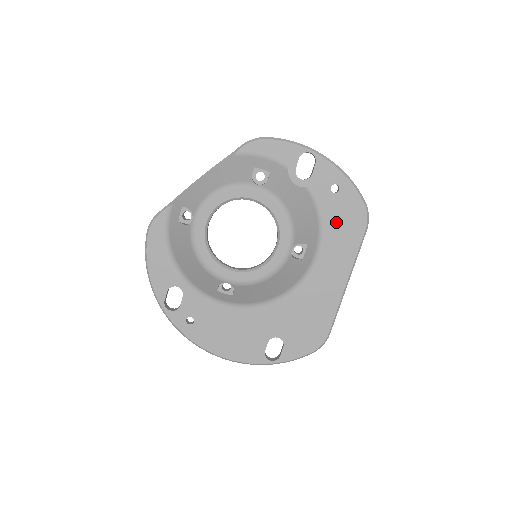
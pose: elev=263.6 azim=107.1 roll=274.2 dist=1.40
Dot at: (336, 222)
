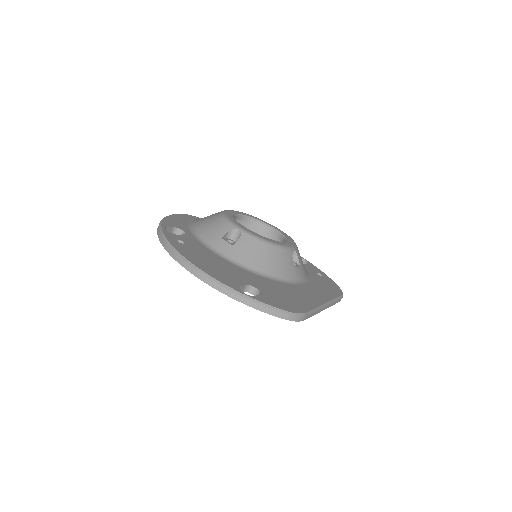
Dot at: (319, 282)
